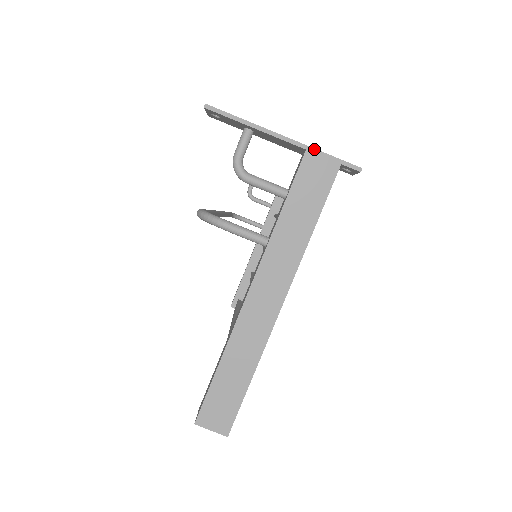
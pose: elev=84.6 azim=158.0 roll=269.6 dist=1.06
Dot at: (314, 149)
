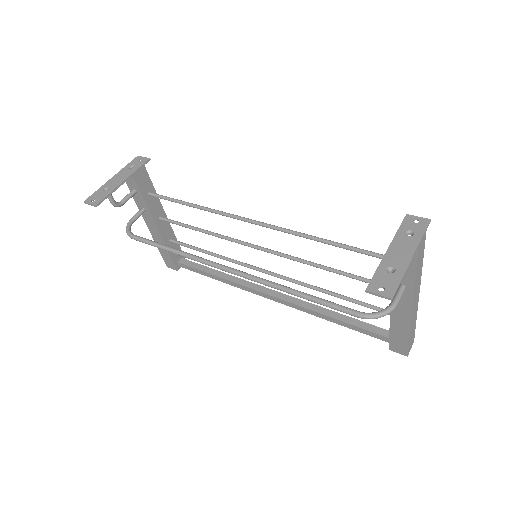
Dot at: (420, 242)
